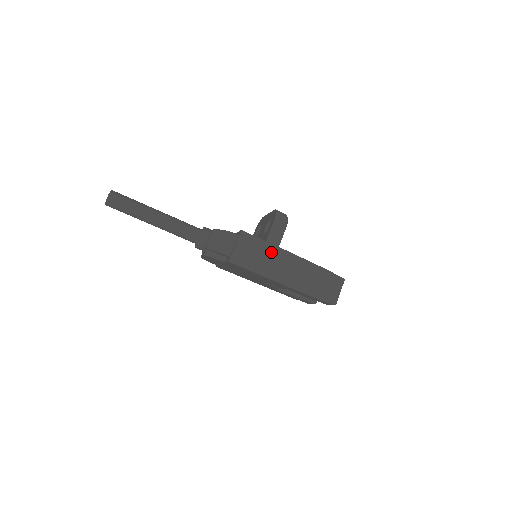
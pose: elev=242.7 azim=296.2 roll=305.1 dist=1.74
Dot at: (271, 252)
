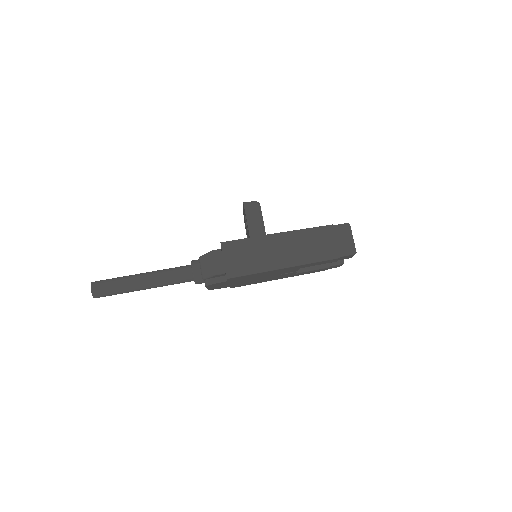
Dot at: (261, 244)
